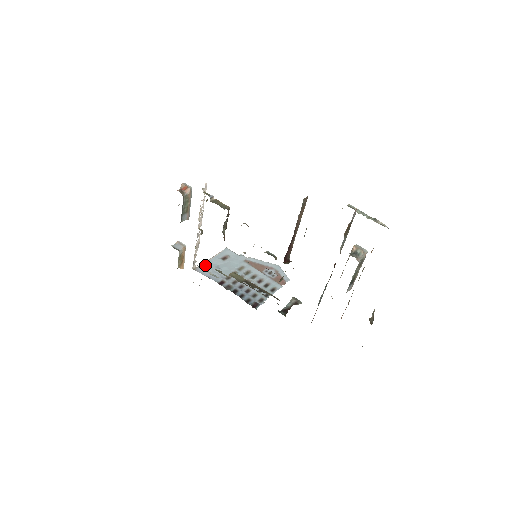
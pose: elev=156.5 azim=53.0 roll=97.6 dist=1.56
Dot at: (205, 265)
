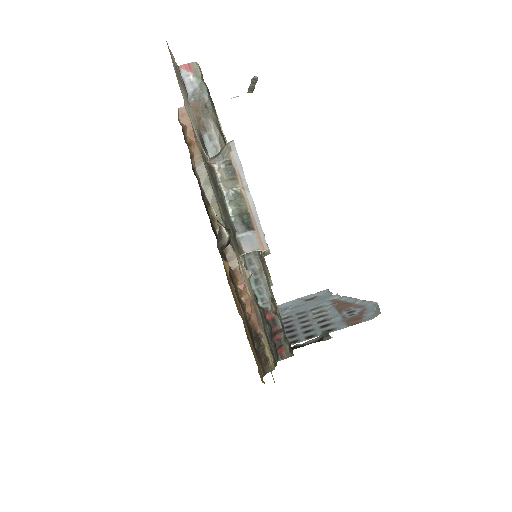
Dot at: (278, 306)
